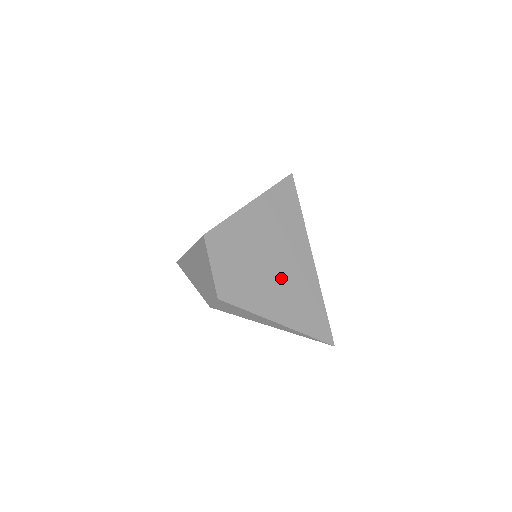
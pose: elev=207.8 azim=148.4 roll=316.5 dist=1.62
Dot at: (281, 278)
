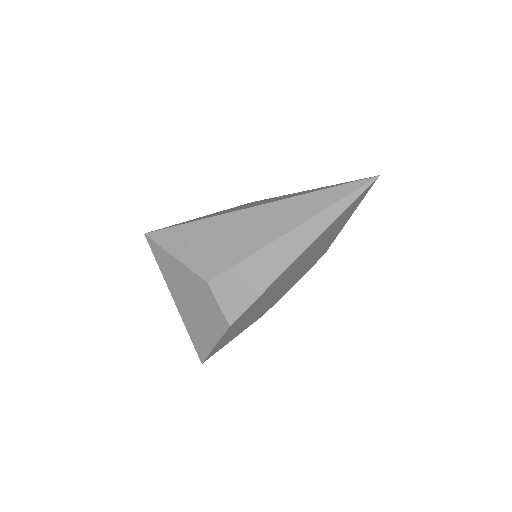
Dot at: occluded
